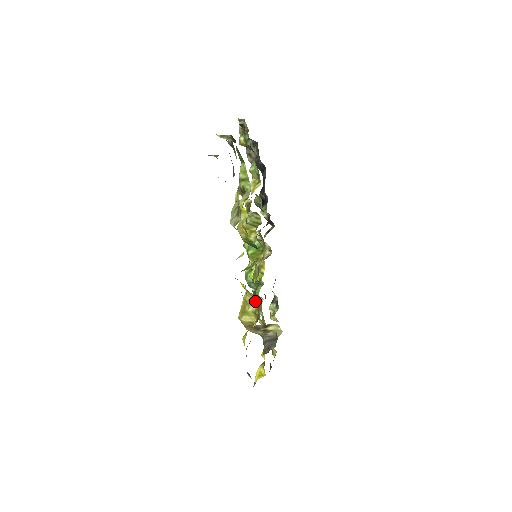
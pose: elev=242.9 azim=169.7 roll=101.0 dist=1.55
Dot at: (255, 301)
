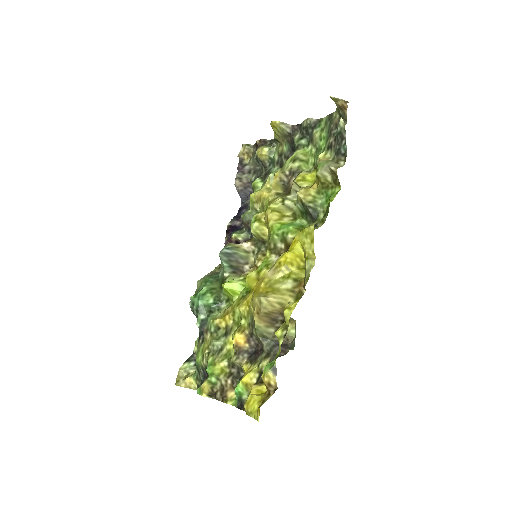
Dot at: (294, 276)
